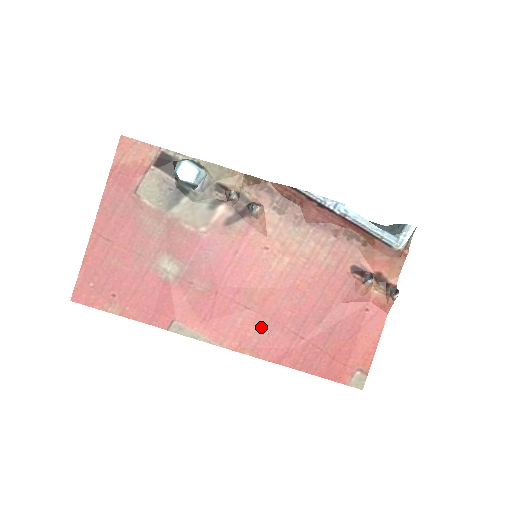
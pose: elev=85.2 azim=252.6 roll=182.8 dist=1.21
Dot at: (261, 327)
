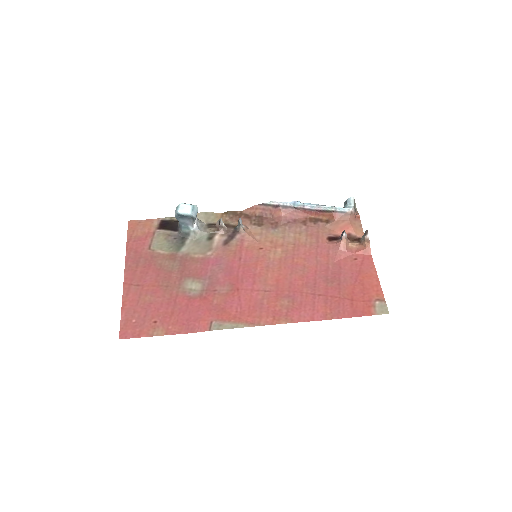
Dot at: (284, 300)
